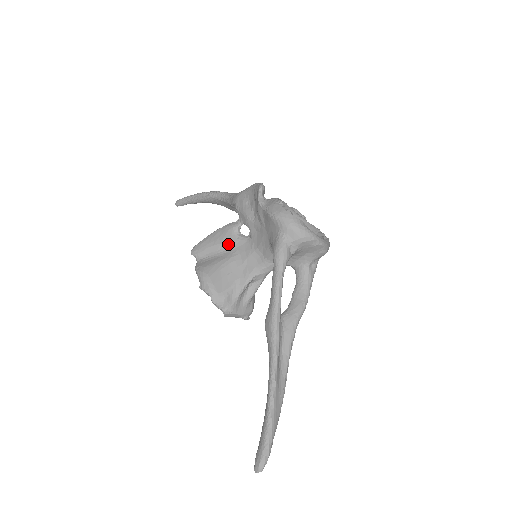
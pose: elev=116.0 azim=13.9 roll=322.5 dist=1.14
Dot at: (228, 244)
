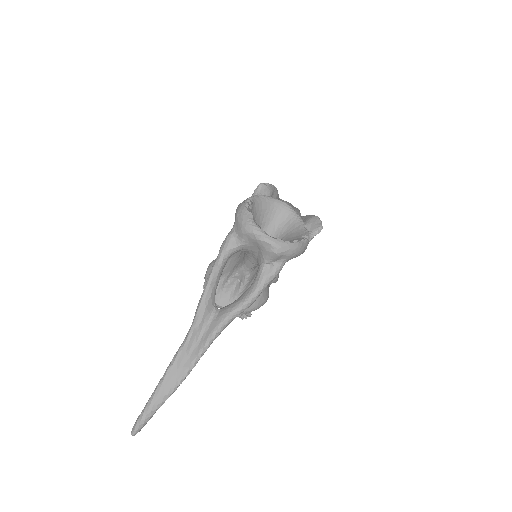
Dot at: occluded
